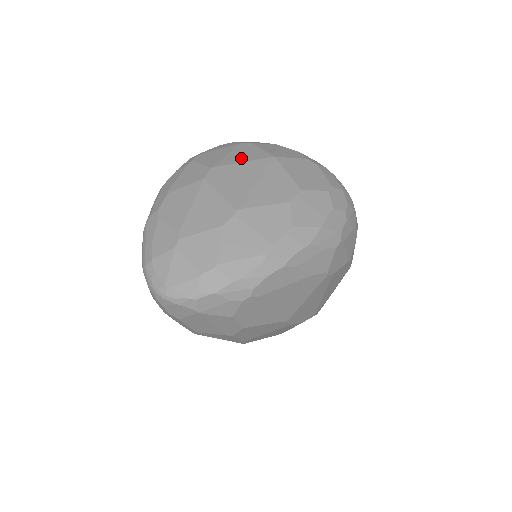
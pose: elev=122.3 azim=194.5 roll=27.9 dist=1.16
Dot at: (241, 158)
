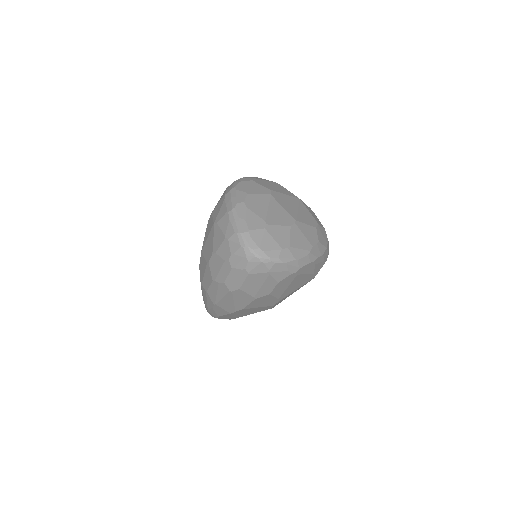
Dot at: (283, 192)
